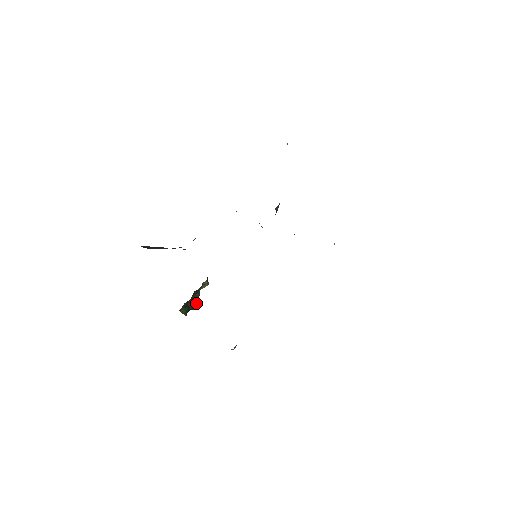
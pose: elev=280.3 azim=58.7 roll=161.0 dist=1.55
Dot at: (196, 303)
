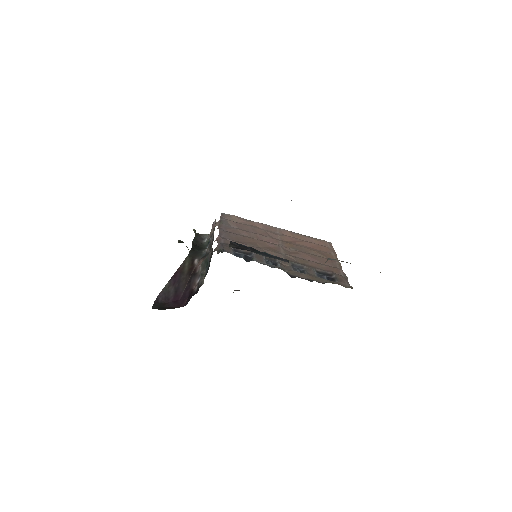
Dot at: occluded
